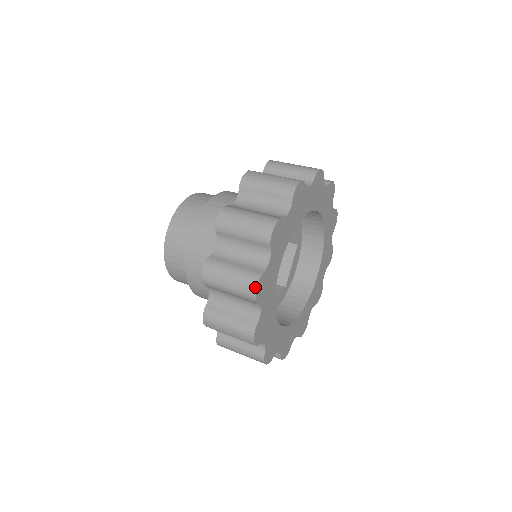
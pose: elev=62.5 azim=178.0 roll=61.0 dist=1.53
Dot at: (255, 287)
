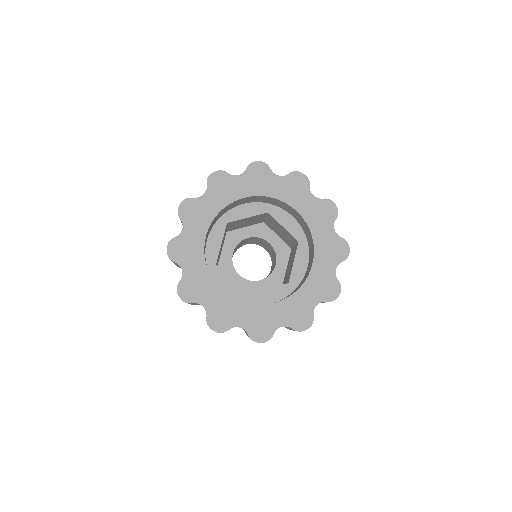
Dot at: (216, 172)
